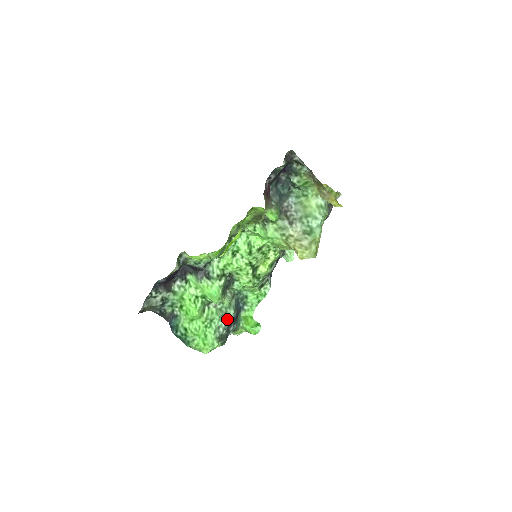
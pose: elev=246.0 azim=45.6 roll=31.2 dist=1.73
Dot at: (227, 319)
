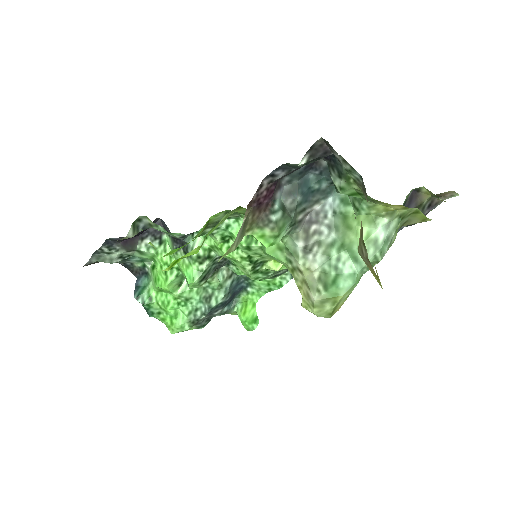
Dot at: (211, 303)
